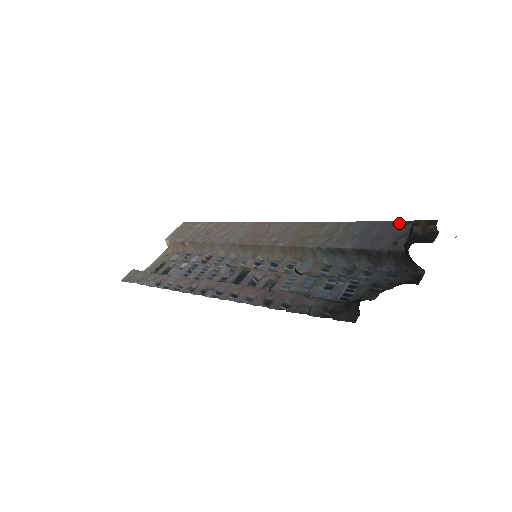
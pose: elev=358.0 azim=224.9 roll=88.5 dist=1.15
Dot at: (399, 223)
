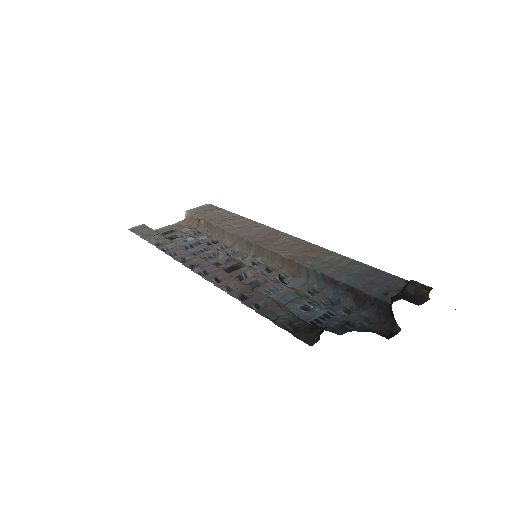
Dot at: (398, 278)
